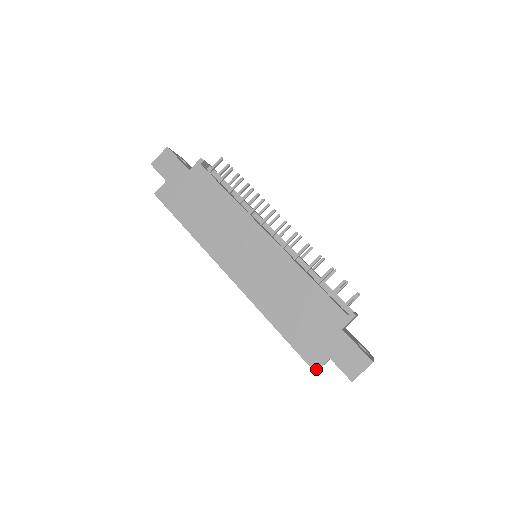
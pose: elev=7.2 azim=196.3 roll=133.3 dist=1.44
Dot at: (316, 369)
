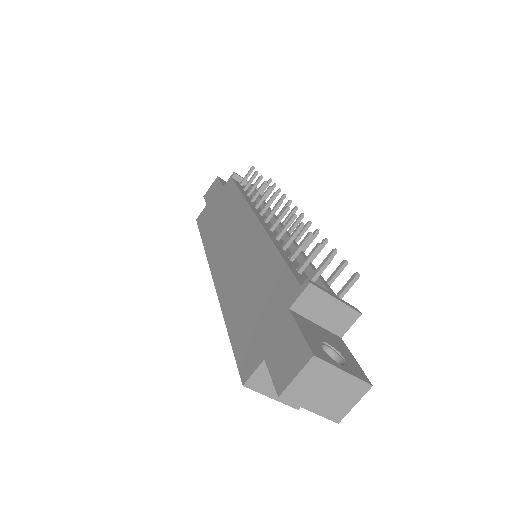
Dot at: (245, 379)
